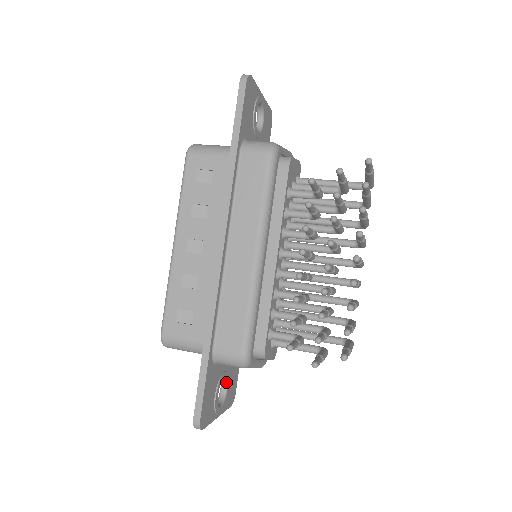
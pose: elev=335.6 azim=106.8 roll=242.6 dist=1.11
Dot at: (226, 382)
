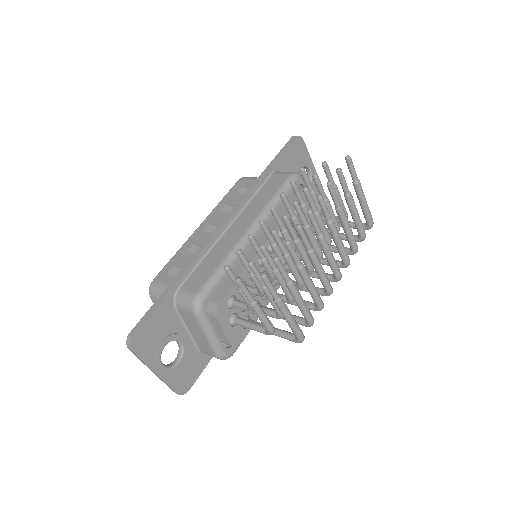
Dot at: (182, 353)
